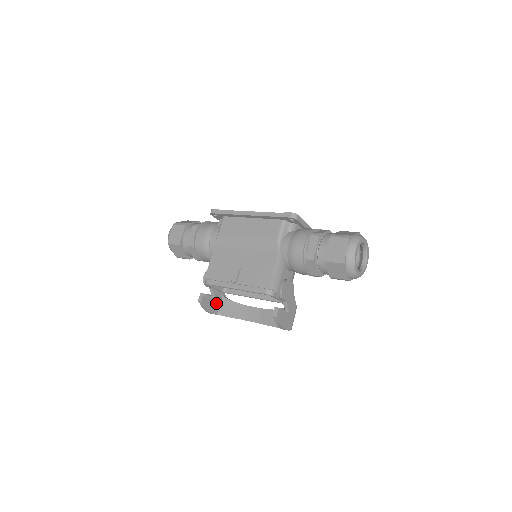
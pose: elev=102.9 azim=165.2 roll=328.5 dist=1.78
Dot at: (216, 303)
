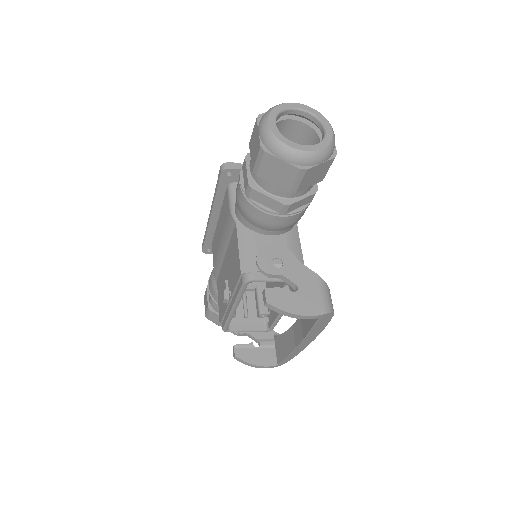
Dot at: (267, 350)
